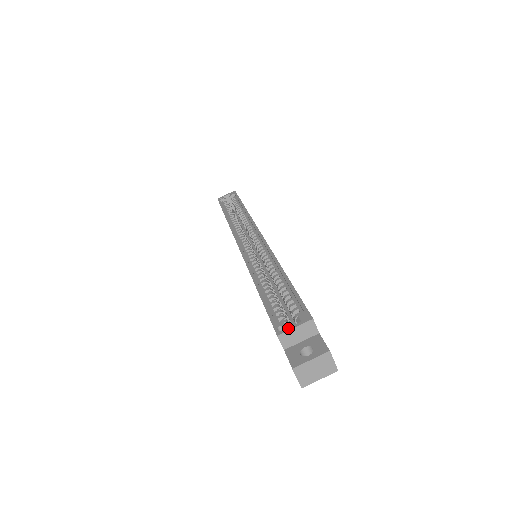
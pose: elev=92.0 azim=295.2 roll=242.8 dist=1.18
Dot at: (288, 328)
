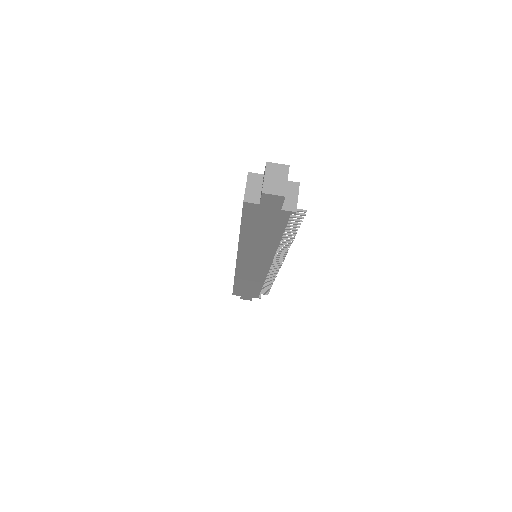
Dot at: occluded
